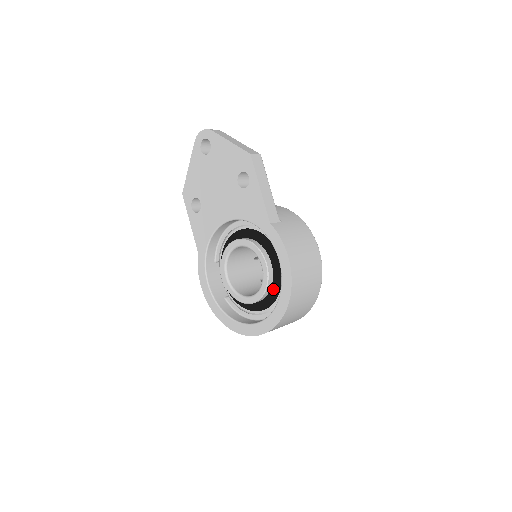
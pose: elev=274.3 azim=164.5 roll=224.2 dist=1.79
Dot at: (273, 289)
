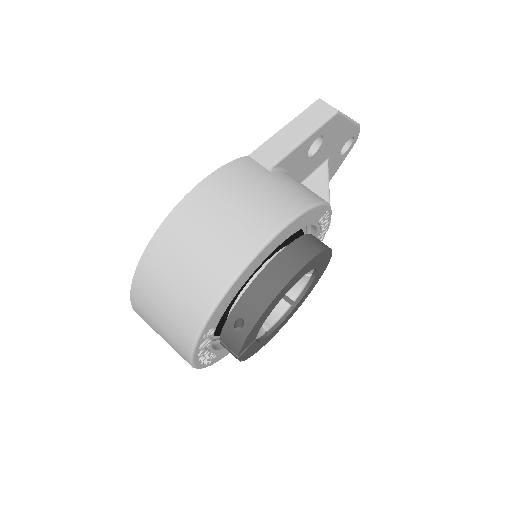
Dot at: occluded
